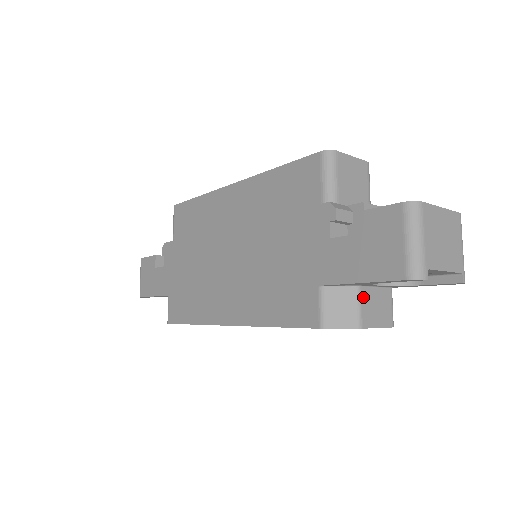
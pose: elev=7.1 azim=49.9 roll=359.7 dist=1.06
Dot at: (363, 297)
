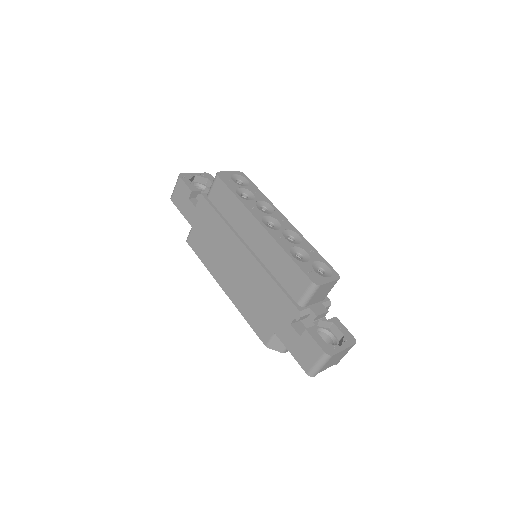
Dot at: occluded
